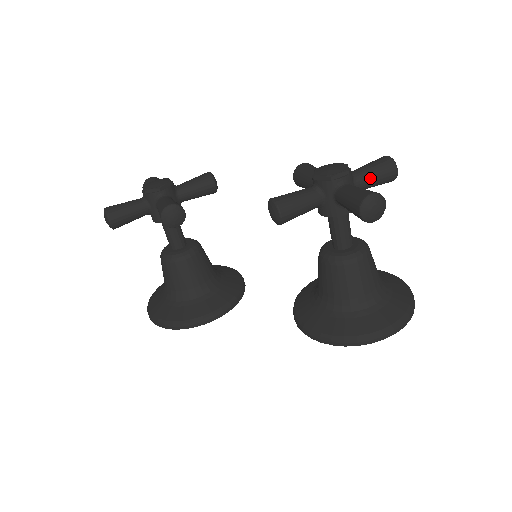
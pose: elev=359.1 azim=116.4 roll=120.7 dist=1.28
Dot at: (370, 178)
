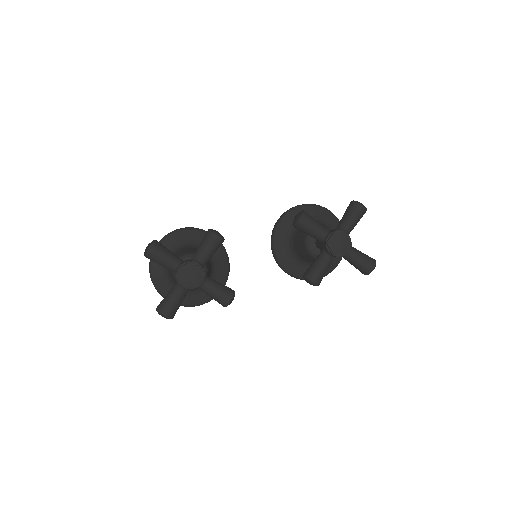
Dot at: occluded
